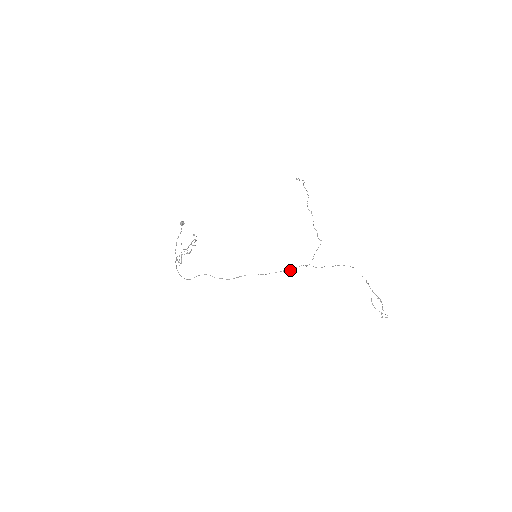
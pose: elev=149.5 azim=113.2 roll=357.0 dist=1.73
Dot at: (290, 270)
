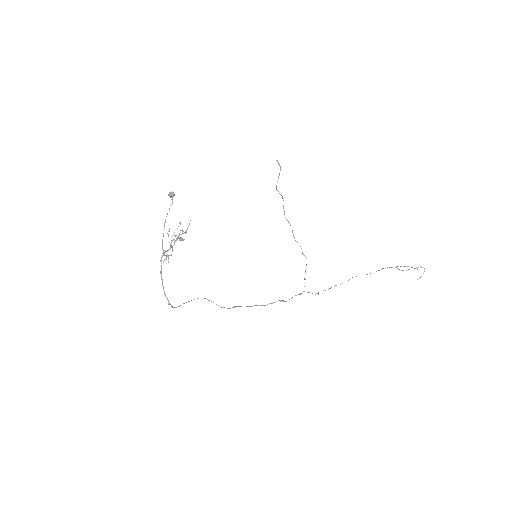
Dot at: occluded
